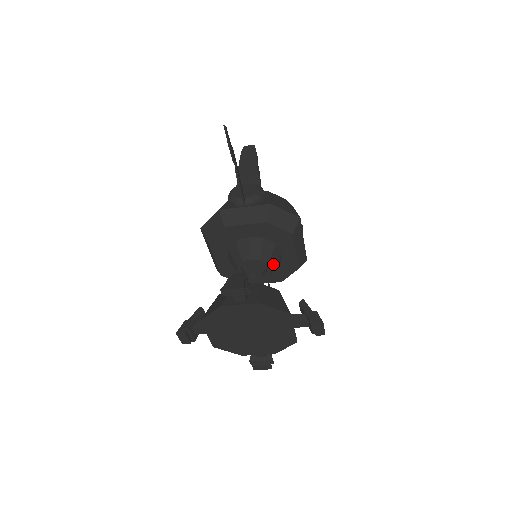
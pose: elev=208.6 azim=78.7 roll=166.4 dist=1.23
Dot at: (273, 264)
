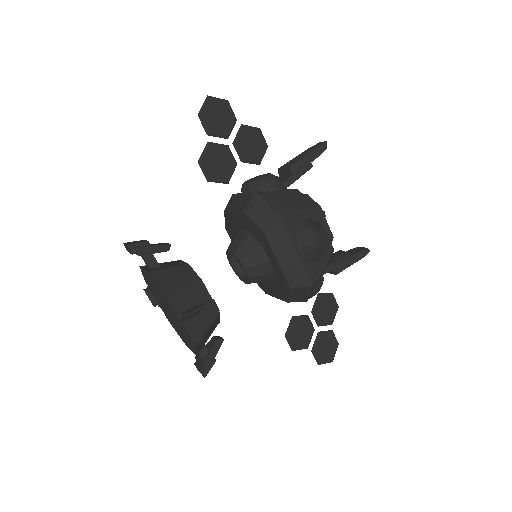
Dot at: (251, 265)
